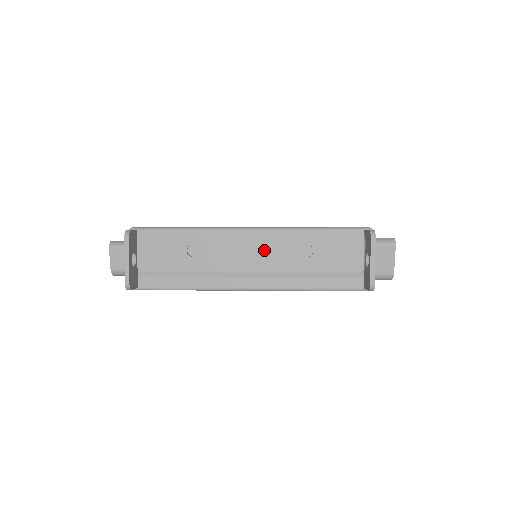
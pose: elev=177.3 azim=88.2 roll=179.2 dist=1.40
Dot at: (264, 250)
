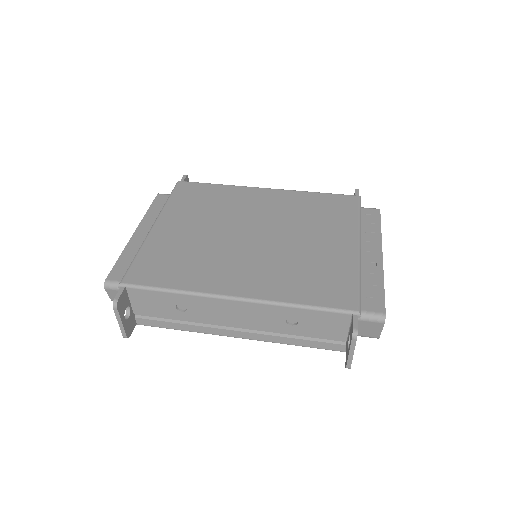
Dot at: (249, 316)
